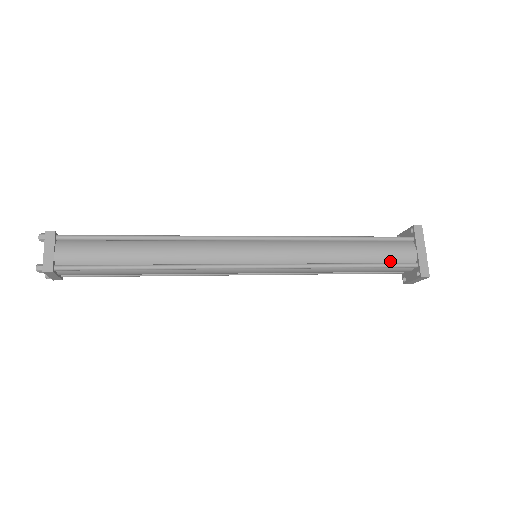
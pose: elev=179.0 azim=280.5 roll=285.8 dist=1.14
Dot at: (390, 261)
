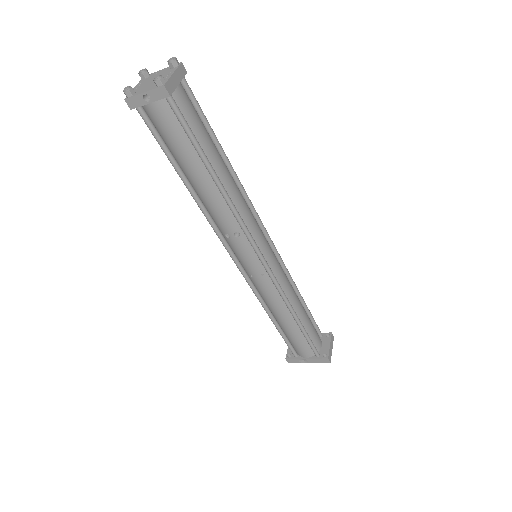
Dot at: occluded
